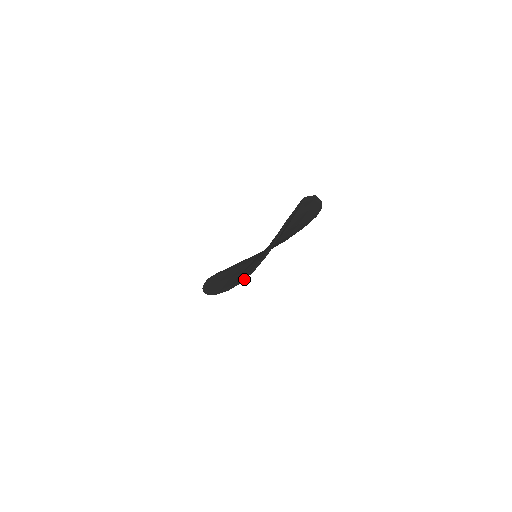
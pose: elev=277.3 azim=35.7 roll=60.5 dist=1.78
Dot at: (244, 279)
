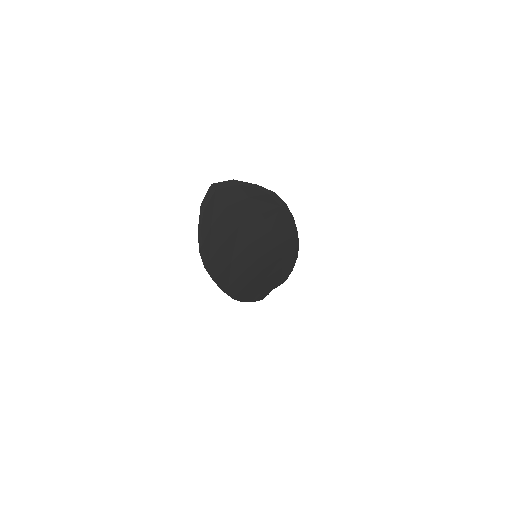
Dot at: (211, 276)
